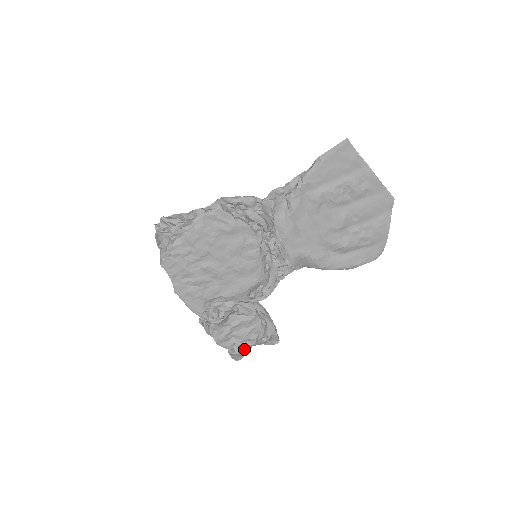
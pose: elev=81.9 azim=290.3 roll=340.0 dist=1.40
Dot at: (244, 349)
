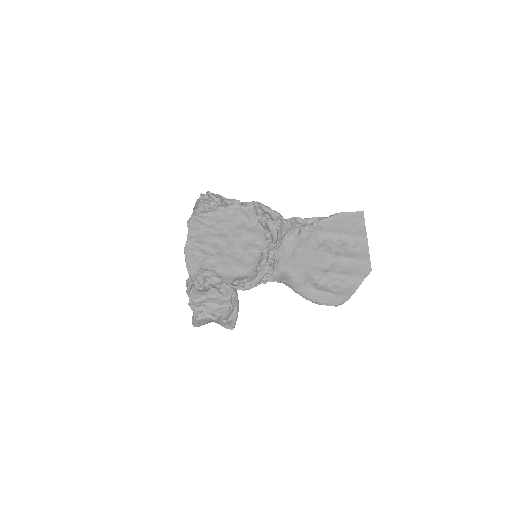
Dot at: (205, 320)
